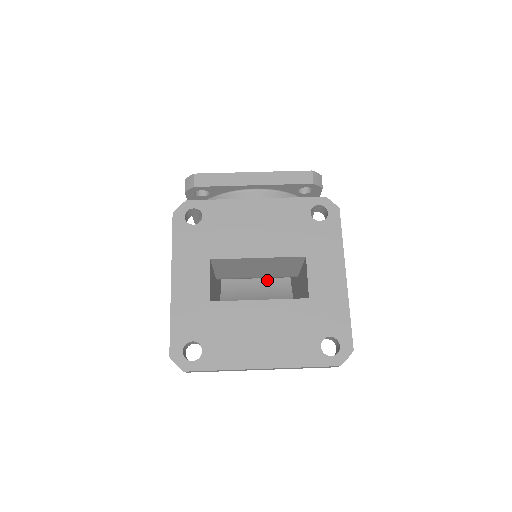
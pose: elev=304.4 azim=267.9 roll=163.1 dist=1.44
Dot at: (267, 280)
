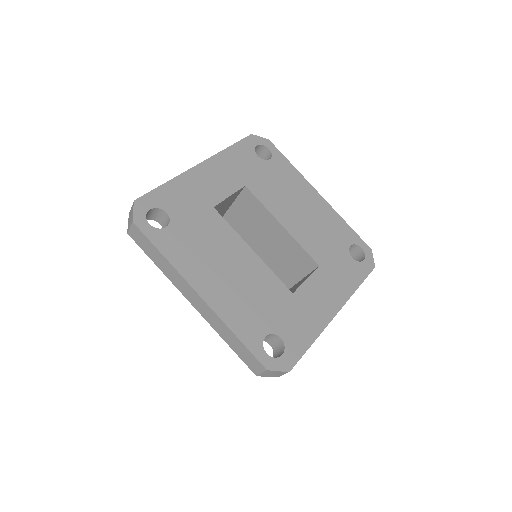
Dot at: occluded
